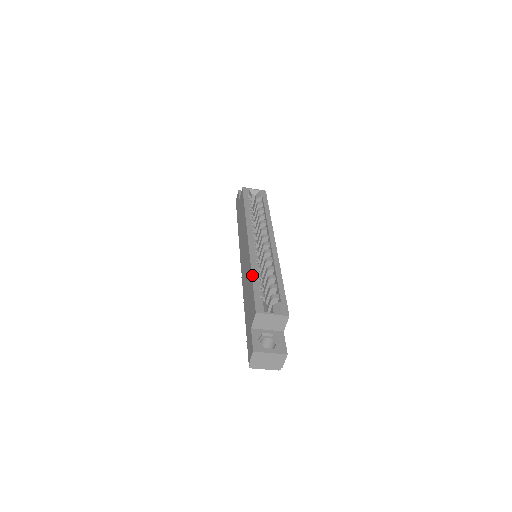
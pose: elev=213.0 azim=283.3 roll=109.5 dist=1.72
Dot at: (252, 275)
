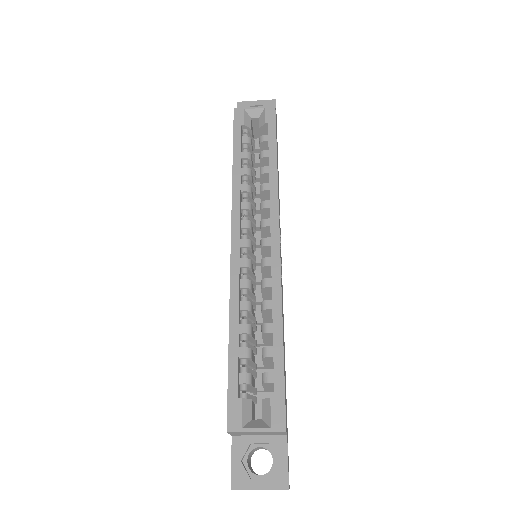
Dot at: (229, 336)
